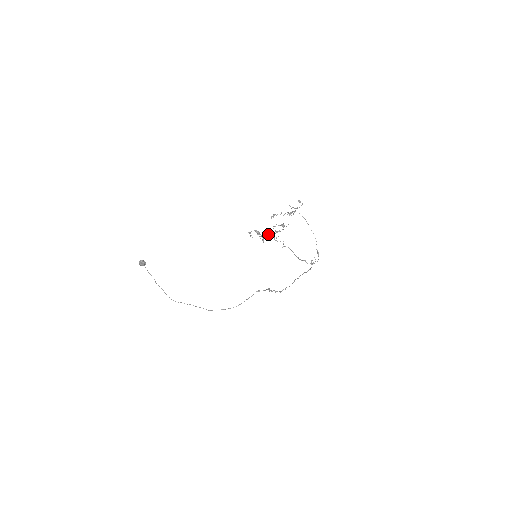
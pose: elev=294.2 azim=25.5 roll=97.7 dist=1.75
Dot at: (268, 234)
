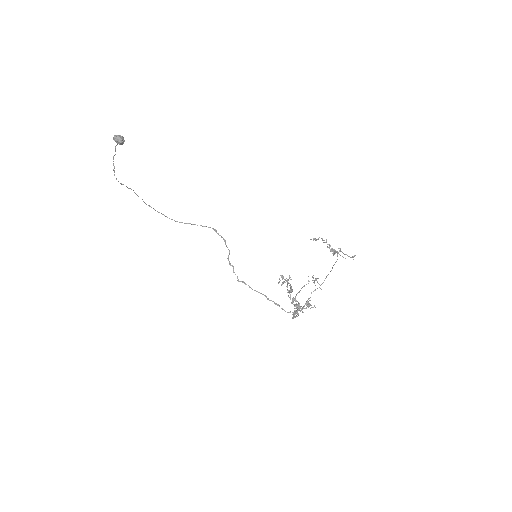
Dot at: (298, 305)
